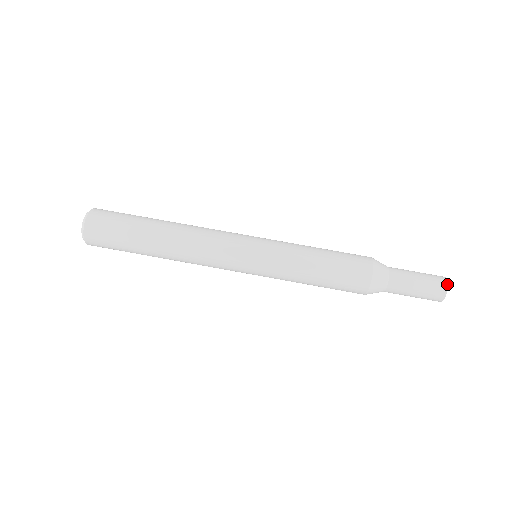
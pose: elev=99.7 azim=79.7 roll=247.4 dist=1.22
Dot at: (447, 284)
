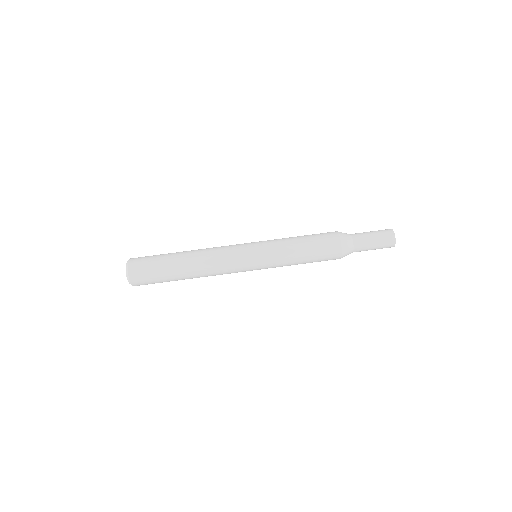
Dot at: (392, 229)
